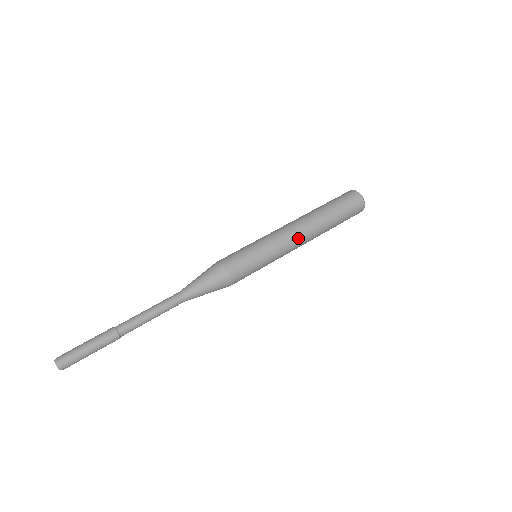
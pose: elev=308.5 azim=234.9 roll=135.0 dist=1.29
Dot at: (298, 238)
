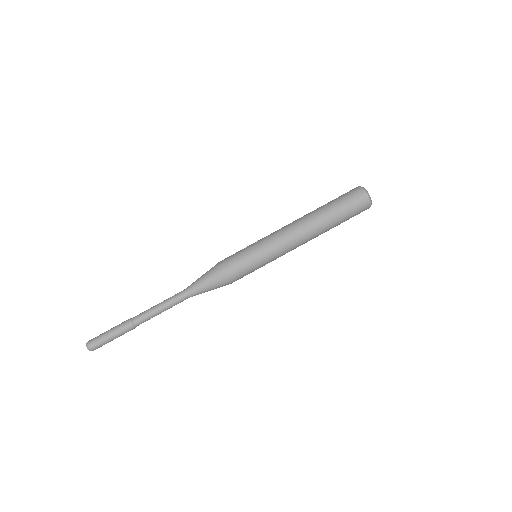
Dot at: (297, 245)
